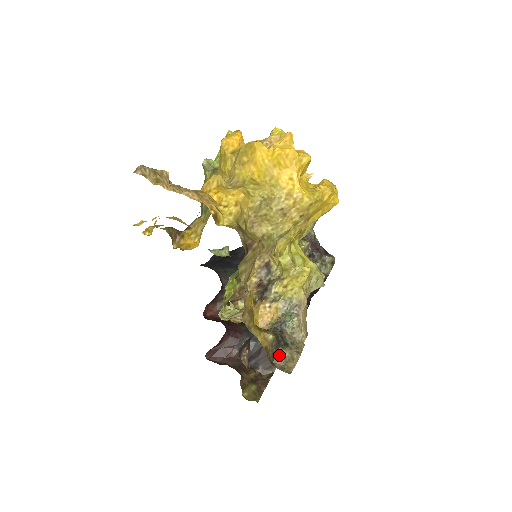
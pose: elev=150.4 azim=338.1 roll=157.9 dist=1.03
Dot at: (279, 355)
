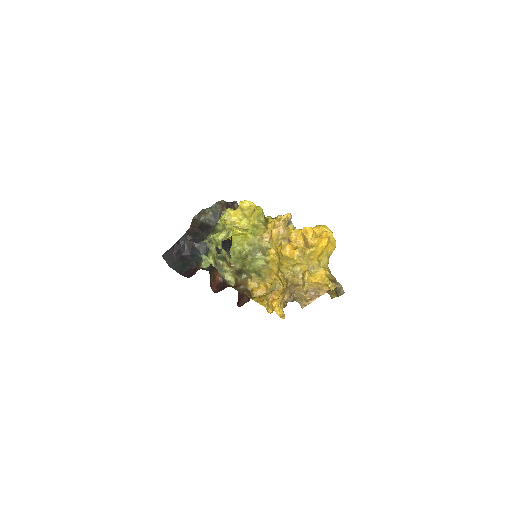
Dot at: (337, 292)
